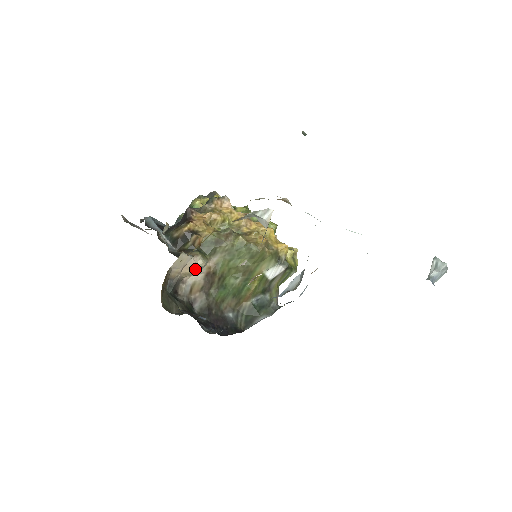
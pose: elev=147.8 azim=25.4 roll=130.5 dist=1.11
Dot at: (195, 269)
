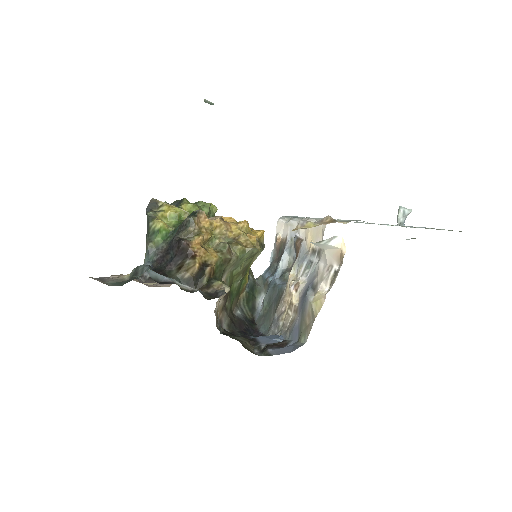
Dot at: (221, 298)
